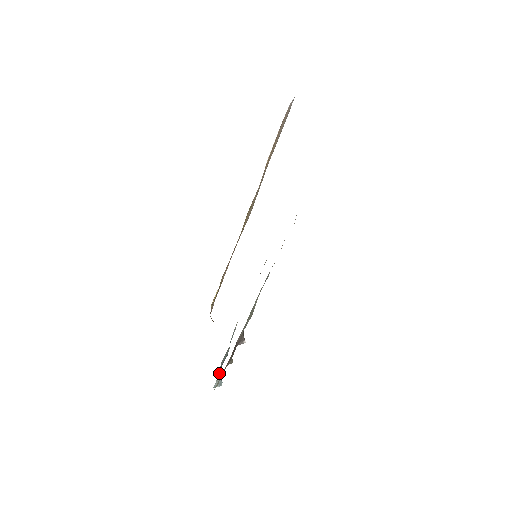
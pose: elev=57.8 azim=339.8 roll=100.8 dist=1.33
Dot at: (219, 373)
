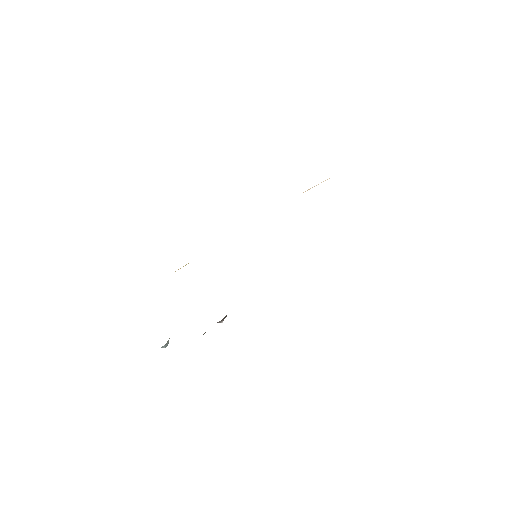
Dot at: occluded
